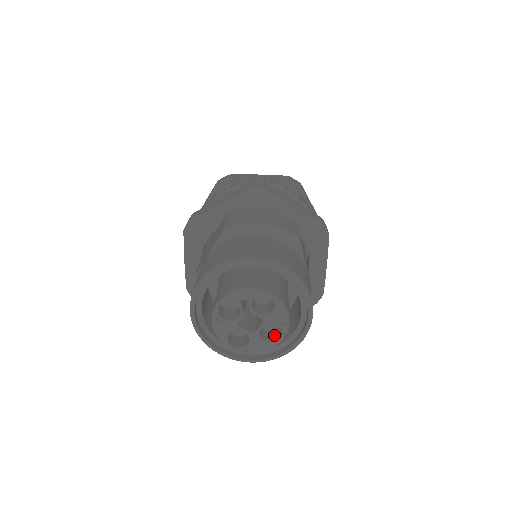
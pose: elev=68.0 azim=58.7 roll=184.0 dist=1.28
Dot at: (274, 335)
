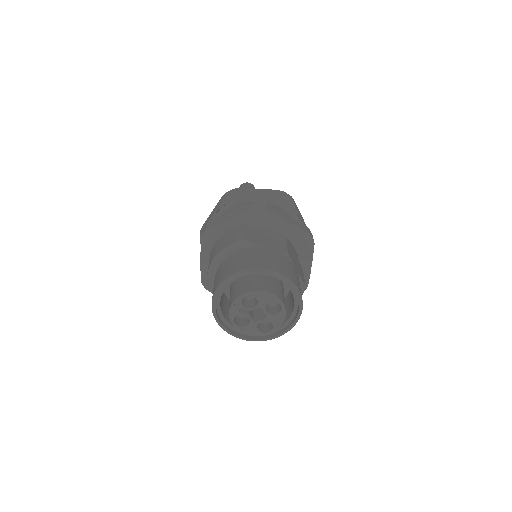
Dot at: (280, 305)
